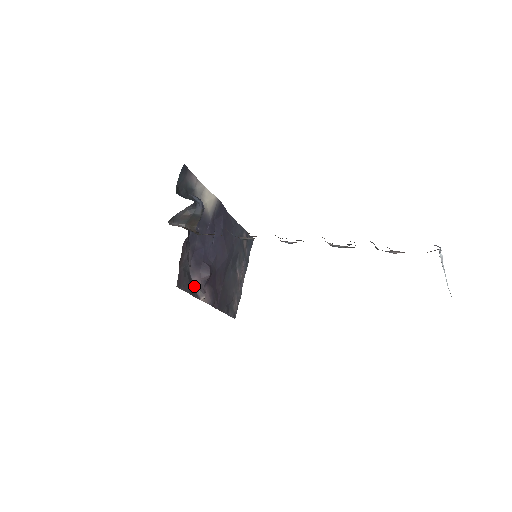
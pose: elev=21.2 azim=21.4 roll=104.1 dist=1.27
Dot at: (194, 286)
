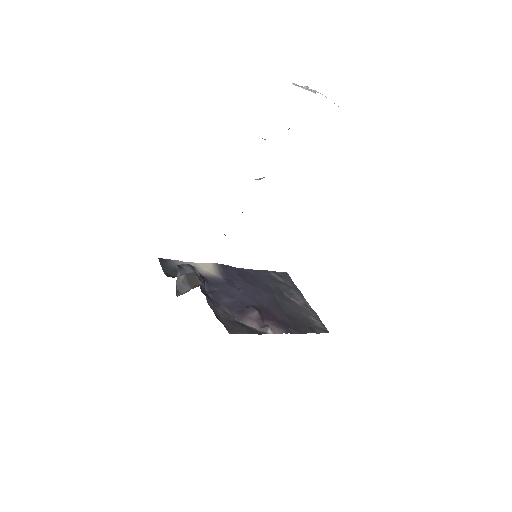
Dot at: (252, 328)
